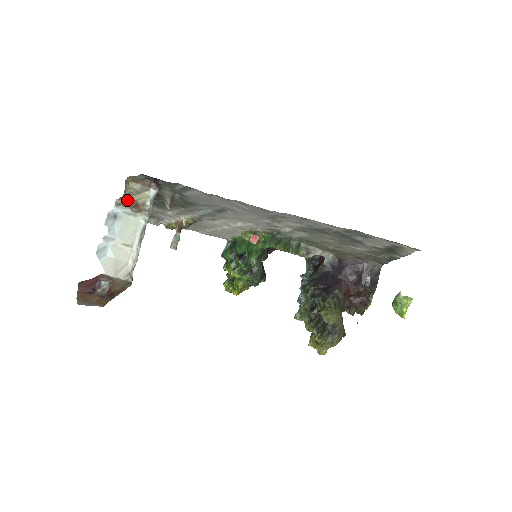
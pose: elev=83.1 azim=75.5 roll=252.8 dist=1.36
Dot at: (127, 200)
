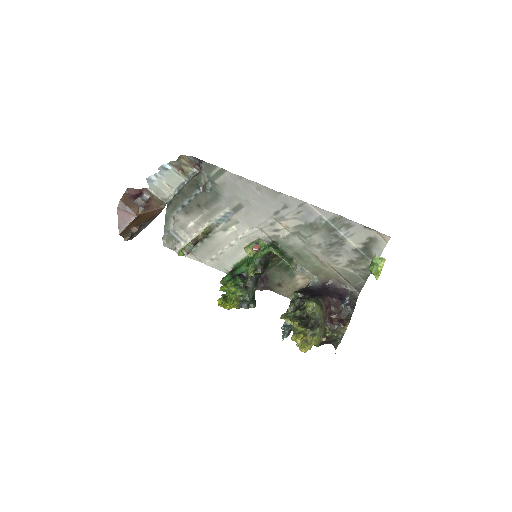
Dot at: (177, 165)
